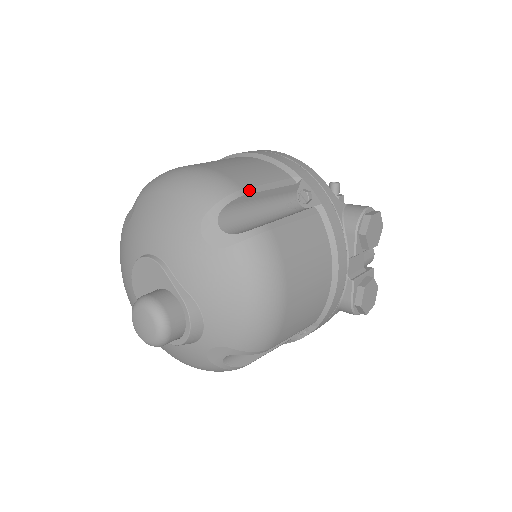
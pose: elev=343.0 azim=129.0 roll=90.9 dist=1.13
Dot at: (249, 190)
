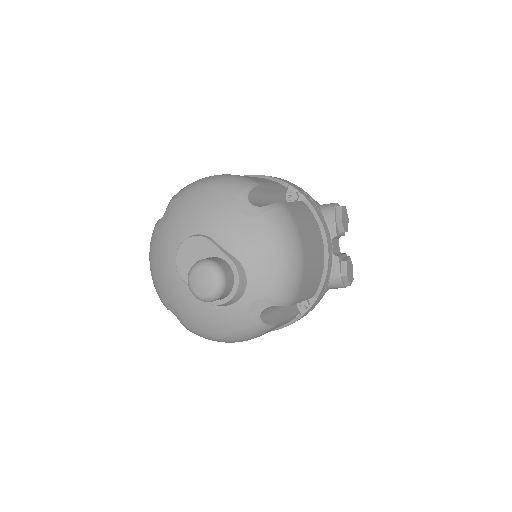
Dot at: (262, 183)
